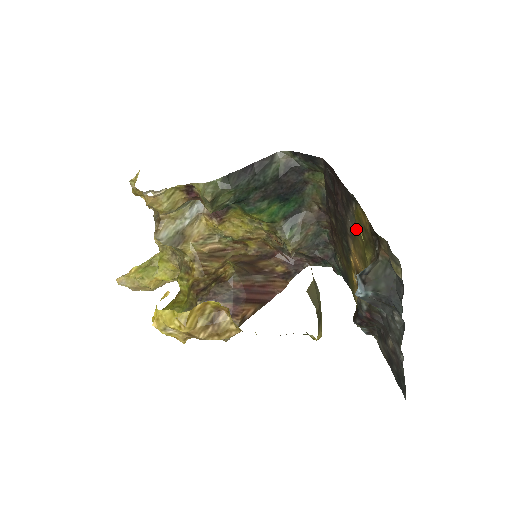
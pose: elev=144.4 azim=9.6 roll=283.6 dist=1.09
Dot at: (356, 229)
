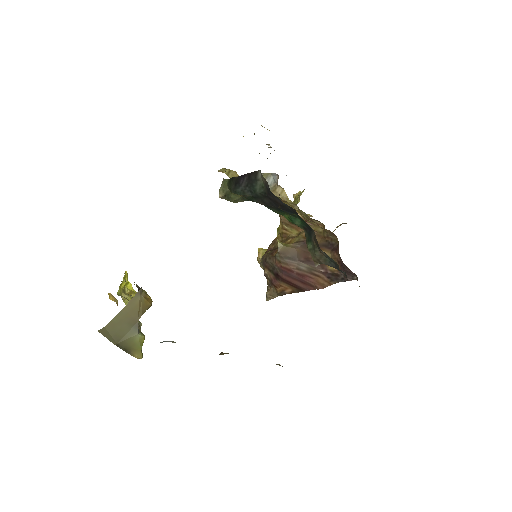
Dot at: occluded
